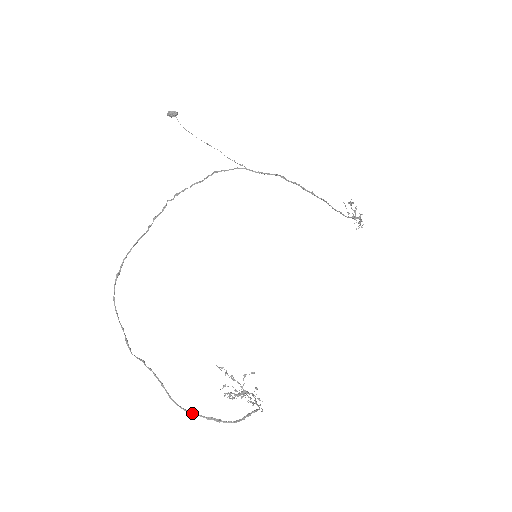
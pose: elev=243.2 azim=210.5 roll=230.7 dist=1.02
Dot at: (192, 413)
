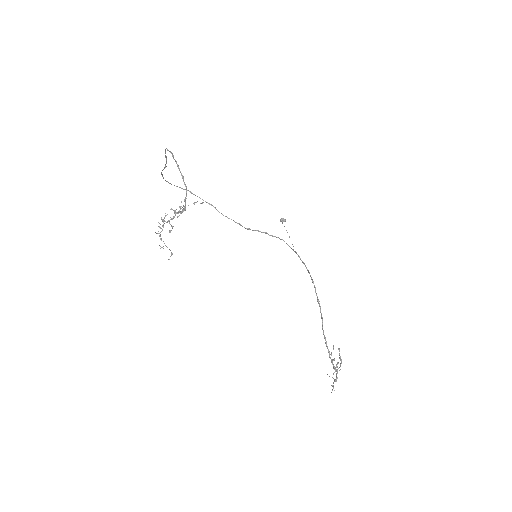
Dot at: occluded
